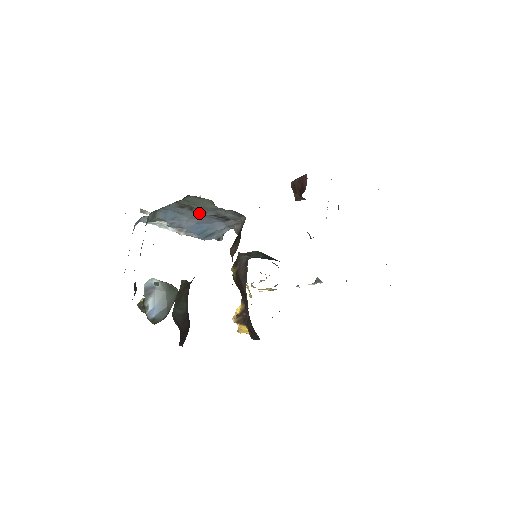
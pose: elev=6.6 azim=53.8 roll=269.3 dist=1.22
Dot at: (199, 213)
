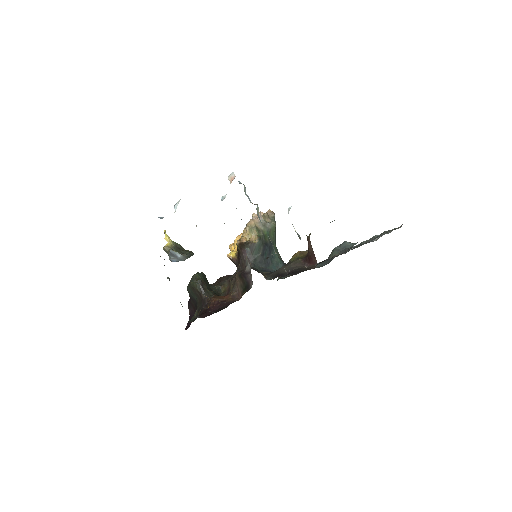
Dot at: occluded
